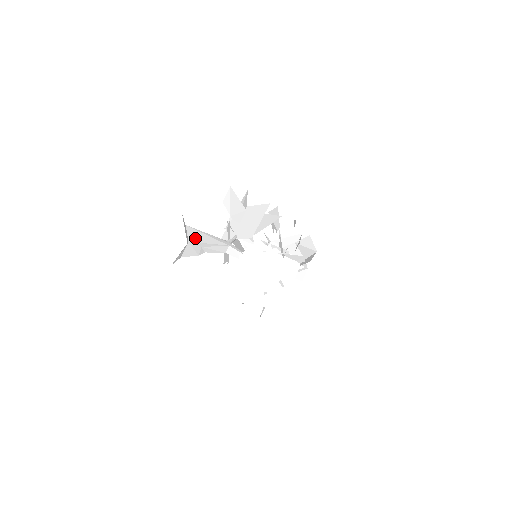
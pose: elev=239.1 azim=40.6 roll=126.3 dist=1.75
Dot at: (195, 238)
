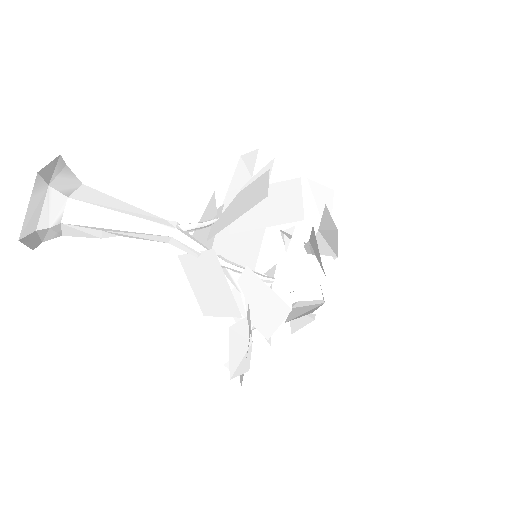
Dot at: (82, 219)
